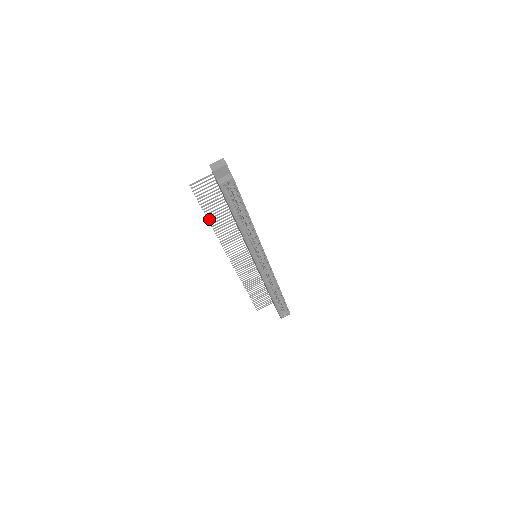
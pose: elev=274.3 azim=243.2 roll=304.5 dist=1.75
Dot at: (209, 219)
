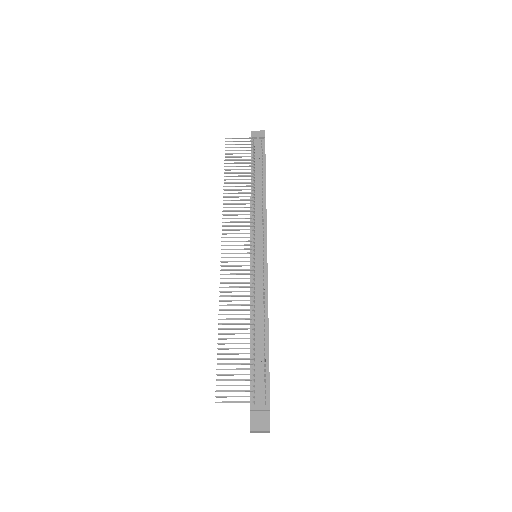
Dot at: (220, 334)
